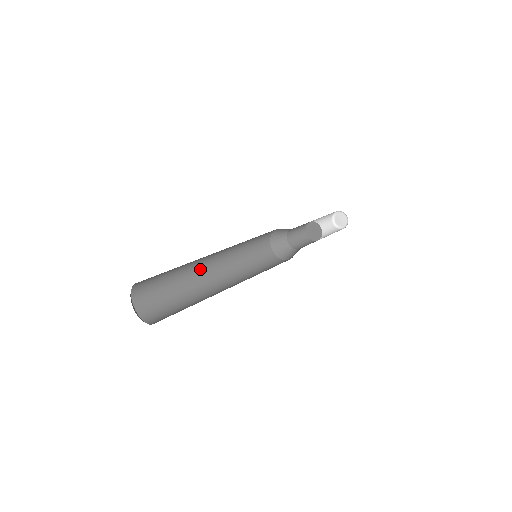
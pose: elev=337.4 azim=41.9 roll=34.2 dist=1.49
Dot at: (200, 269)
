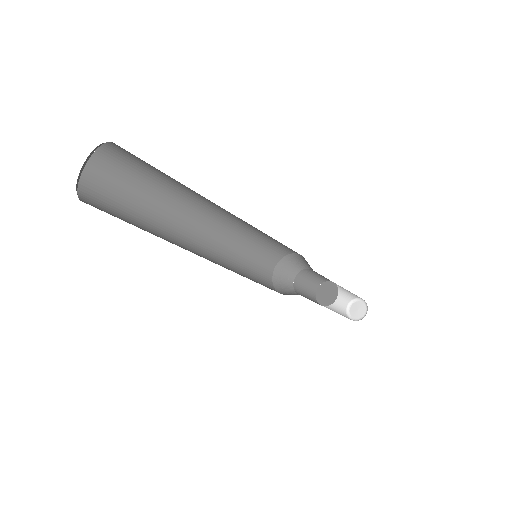
Dot at: (183, 222)
